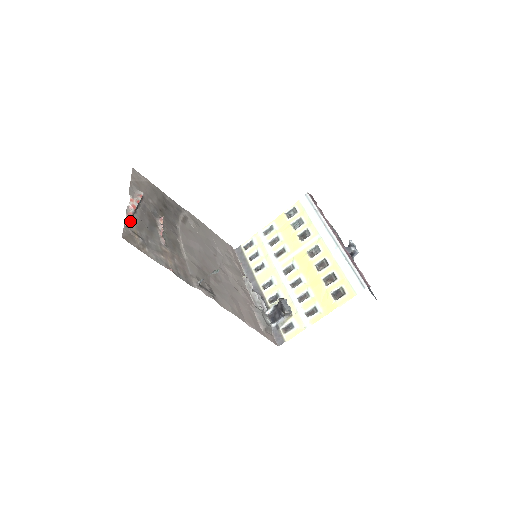
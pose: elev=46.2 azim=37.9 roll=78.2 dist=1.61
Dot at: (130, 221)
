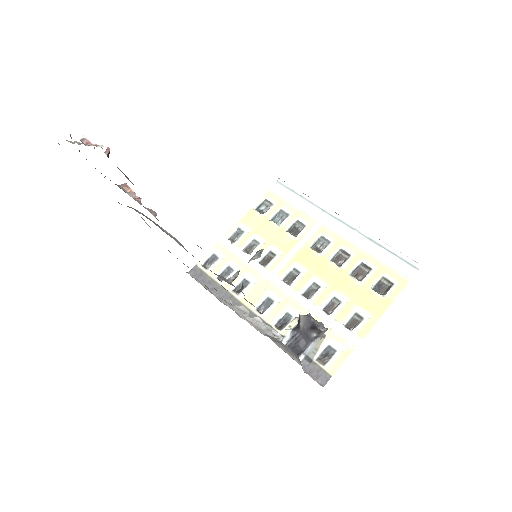
Dot at: occluded
